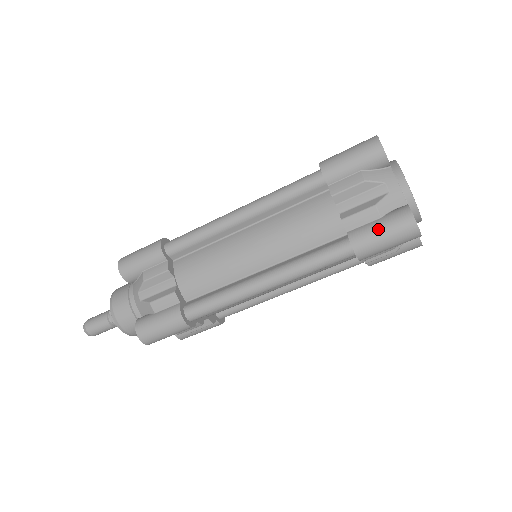
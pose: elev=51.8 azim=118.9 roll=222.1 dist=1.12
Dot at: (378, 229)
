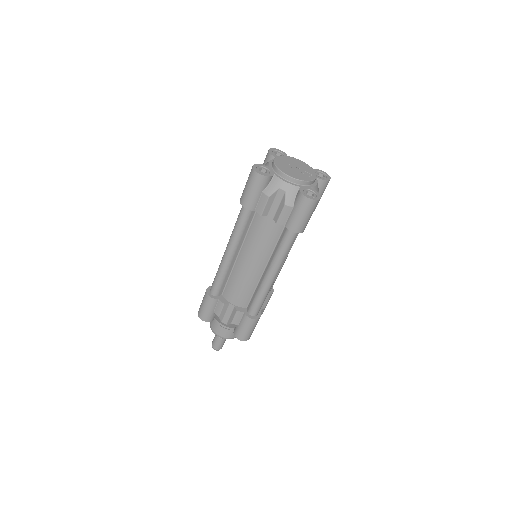
Dot at: (297, 216)
